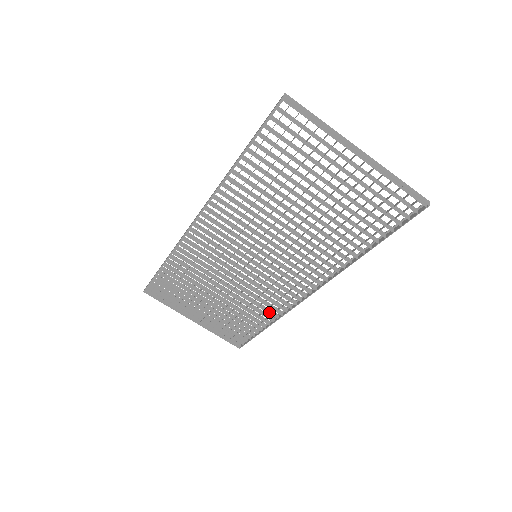
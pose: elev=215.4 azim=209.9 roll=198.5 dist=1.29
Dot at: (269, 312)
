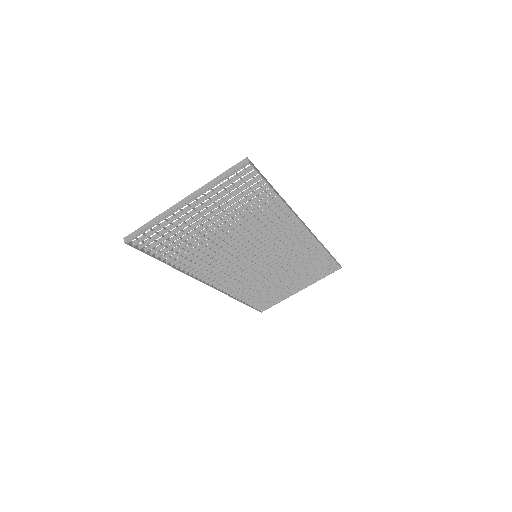
Dot at: (313, 251)
